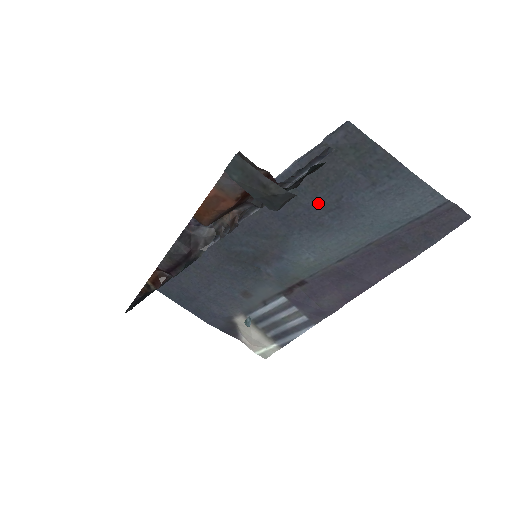
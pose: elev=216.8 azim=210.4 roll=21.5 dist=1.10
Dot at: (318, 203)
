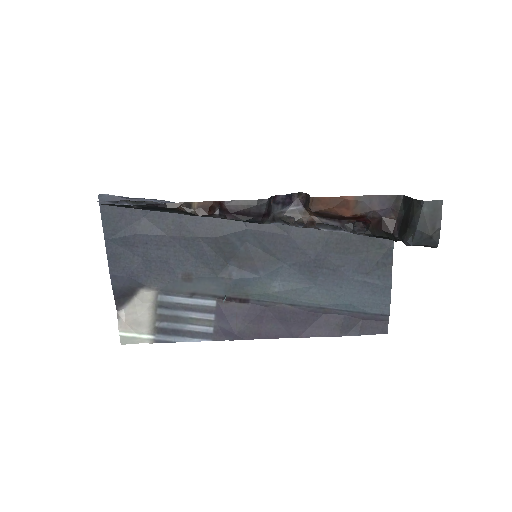
Dot at: (326, 258)
